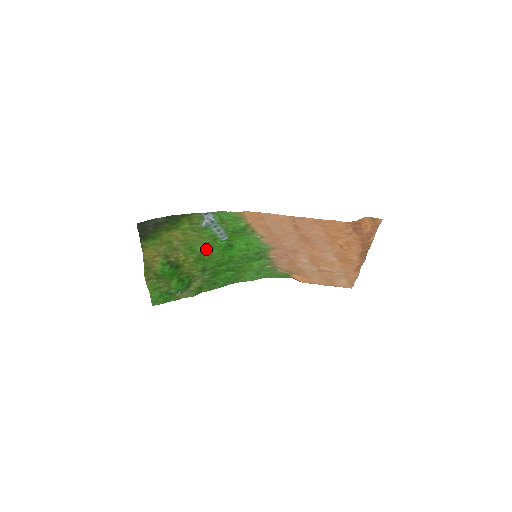
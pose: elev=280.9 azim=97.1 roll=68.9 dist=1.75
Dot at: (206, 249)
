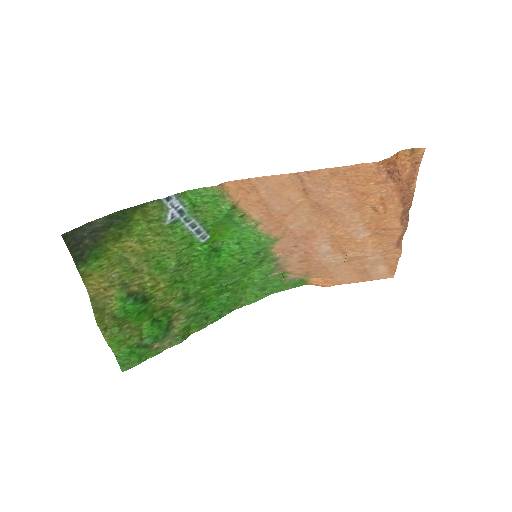
Dot at: (181, 262)
